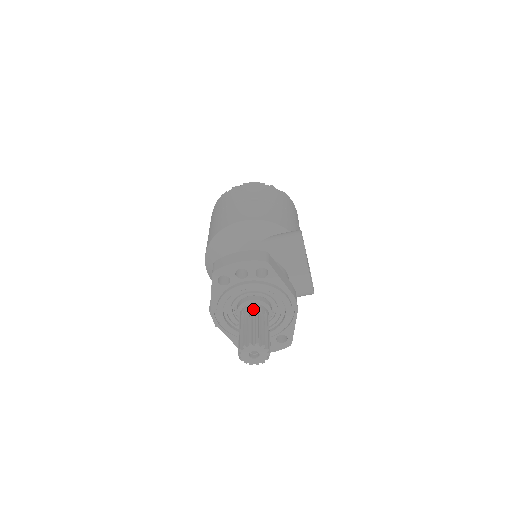
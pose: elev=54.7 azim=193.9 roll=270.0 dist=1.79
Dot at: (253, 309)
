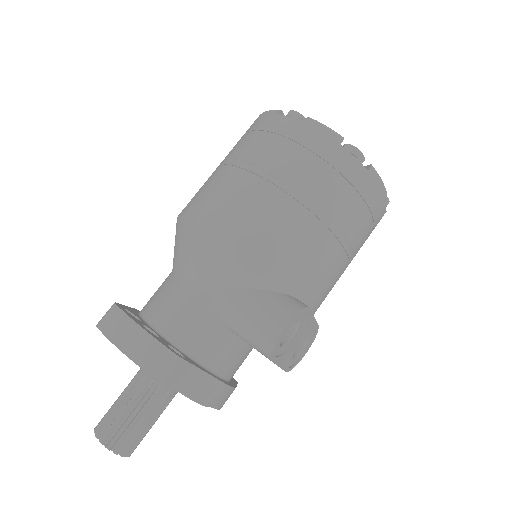
Dot at: (150, 383)
